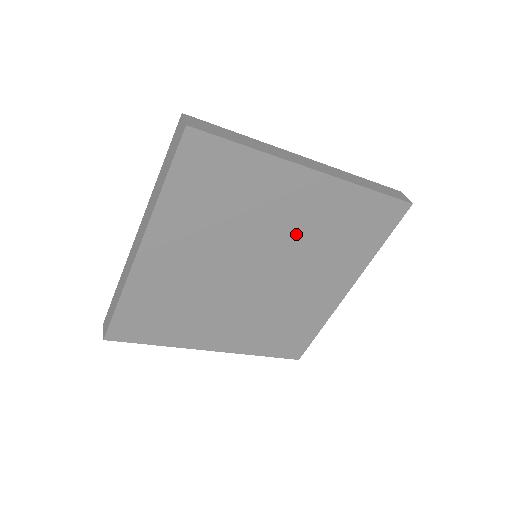
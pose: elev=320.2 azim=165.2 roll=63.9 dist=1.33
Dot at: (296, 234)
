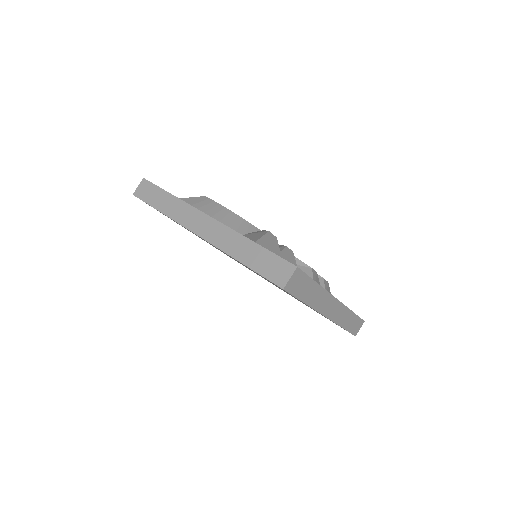
Dot at: occluded
